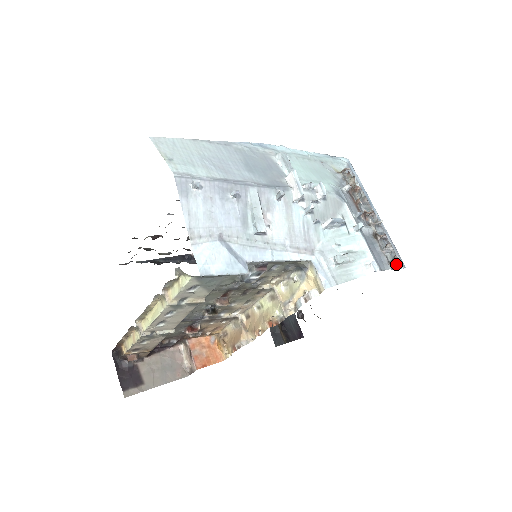
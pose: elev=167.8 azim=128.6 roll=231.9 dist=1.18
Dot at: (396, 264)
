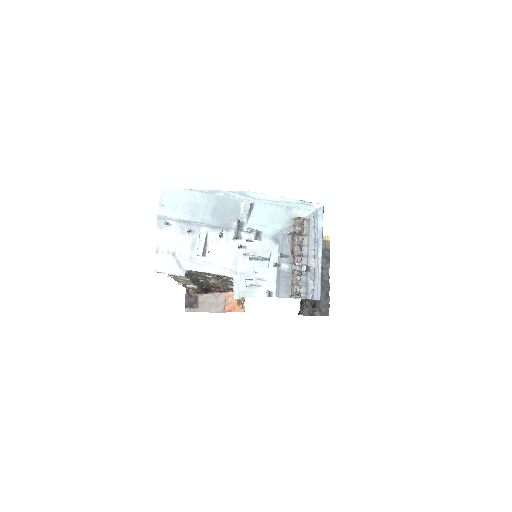
Dot at: (296, 296)
